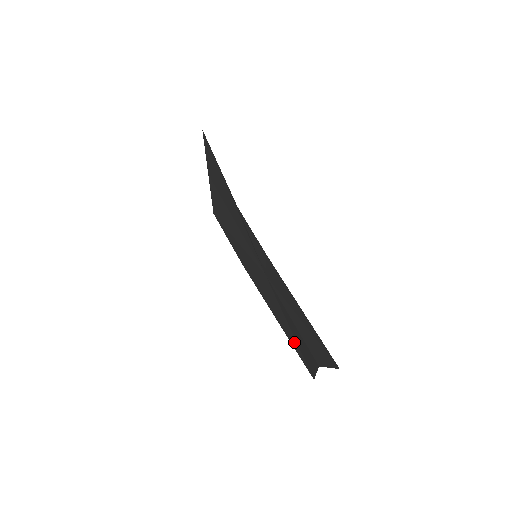
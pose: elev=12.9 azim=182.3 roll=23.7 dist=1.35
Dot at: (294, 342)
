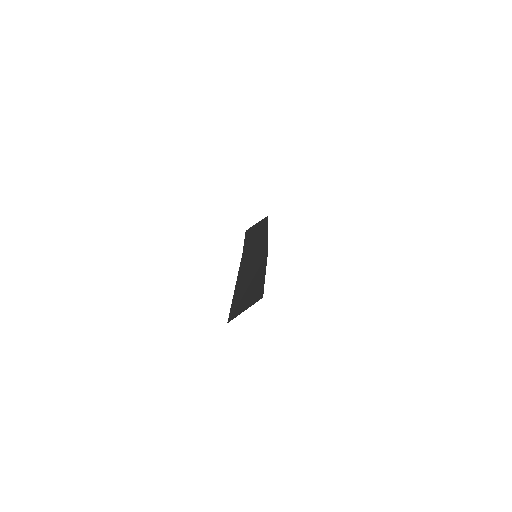
Dot at: (240, 296)
